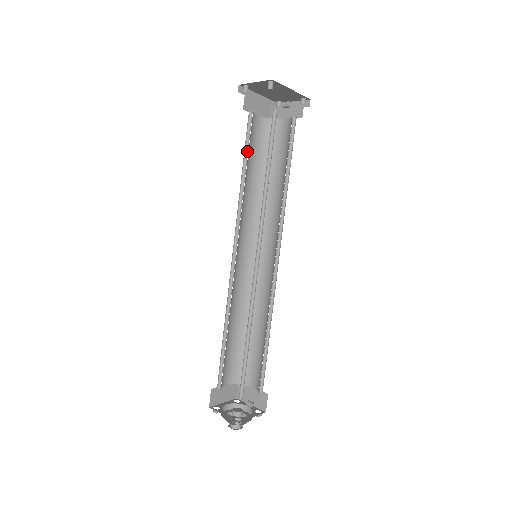
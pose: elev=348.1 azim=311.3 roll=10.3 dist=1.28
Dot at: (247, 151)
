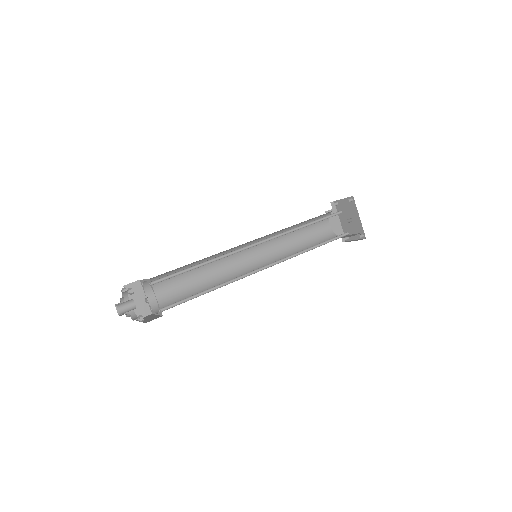
Dot at: occluded
